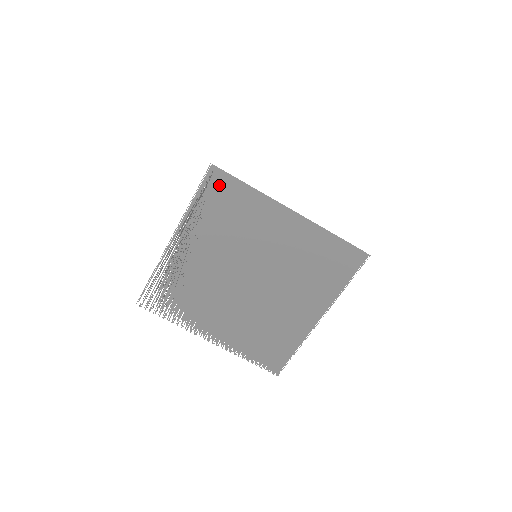
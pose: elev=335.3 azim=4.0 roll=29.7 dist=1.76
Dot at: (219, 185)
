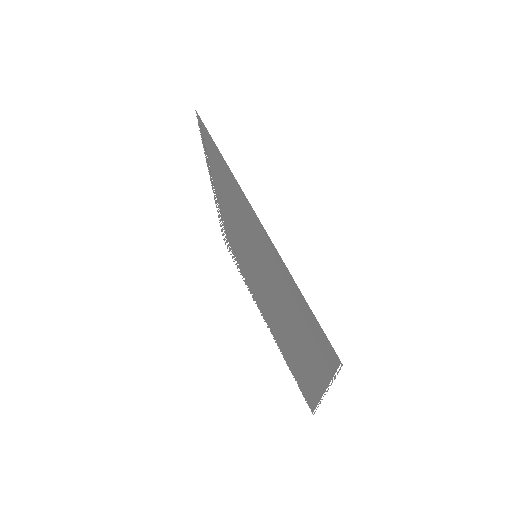
Dot at: (208, 141)
